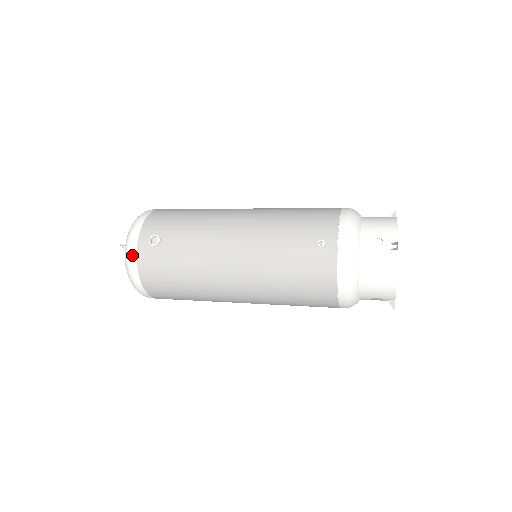
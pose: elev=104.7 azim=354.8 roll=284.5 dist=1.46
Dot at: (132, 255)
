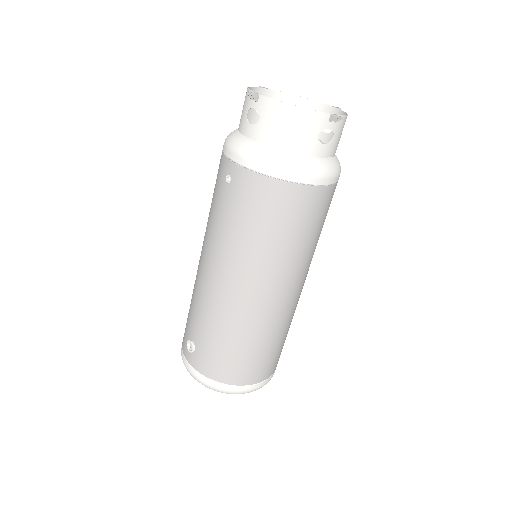
Dot at: (196, 376)
